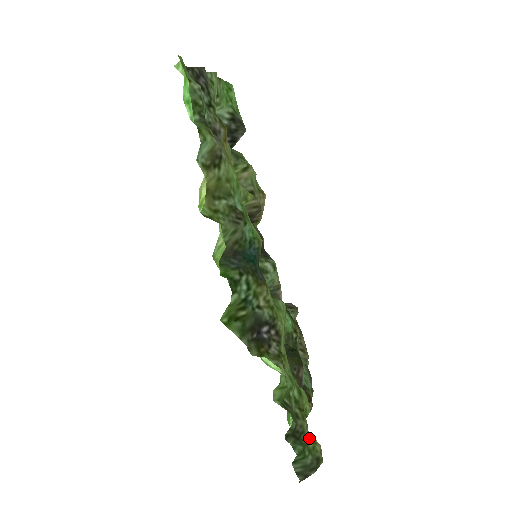
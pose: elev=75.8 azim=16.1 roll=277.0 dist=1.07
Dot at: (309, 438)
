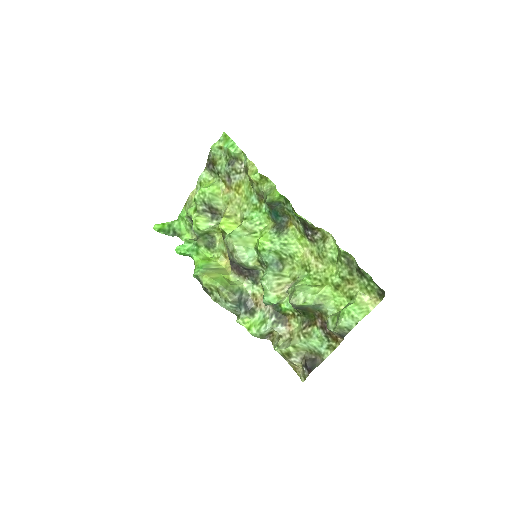
Dot at: (365, 288)
